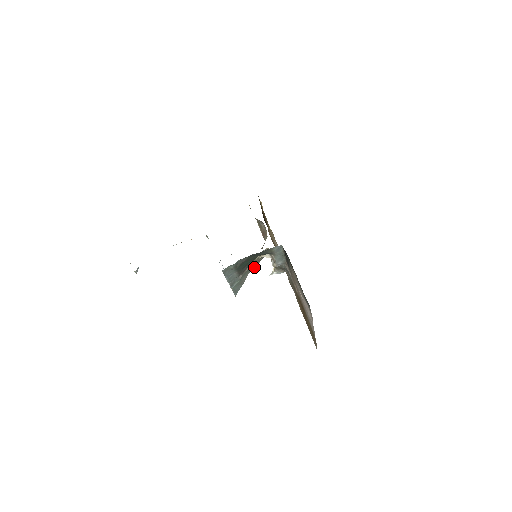
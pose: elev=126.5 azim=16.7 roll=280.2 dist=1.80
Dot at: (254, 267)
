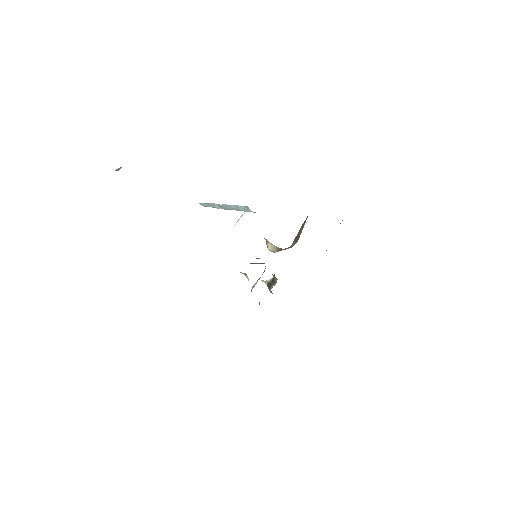
Dot at: occluded
